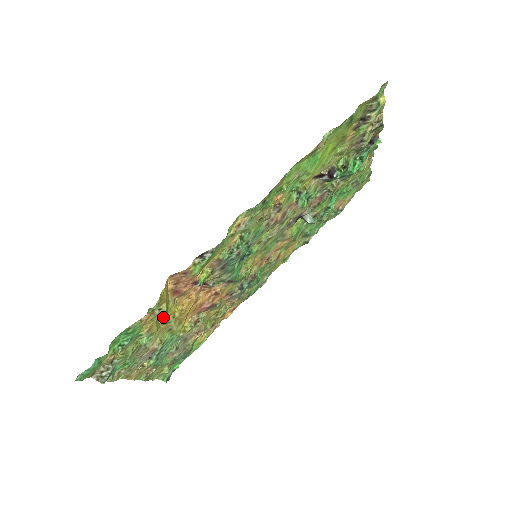
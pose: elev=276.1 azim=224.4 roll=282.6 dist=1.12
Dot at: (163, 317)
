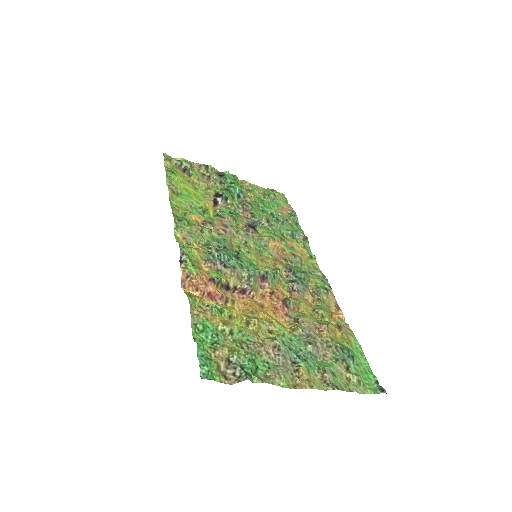
Dot at: (229, 315)
